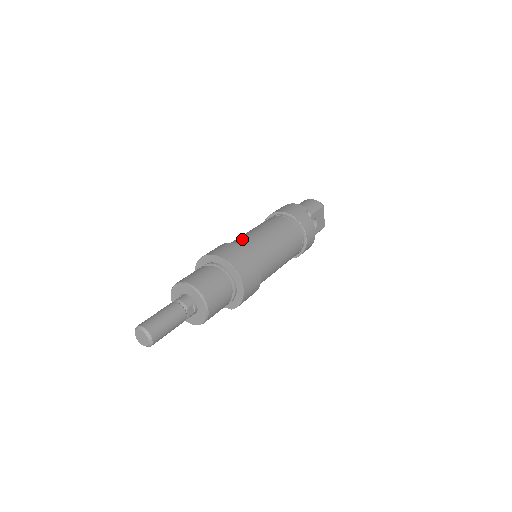
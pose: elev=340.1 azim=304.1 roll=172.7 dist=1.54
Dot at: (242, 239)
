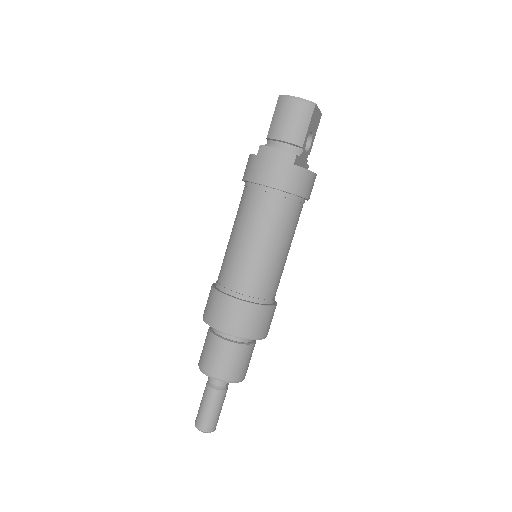
Dot at: (237, 276)
